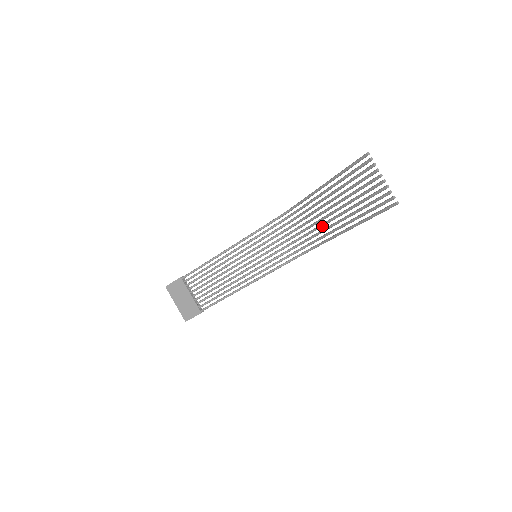
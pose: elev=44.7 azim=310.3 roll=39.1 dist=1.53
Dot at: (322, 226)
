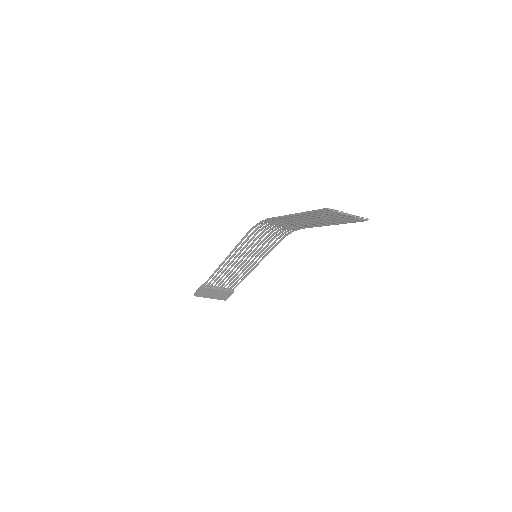
Dot at: (300, 225)
